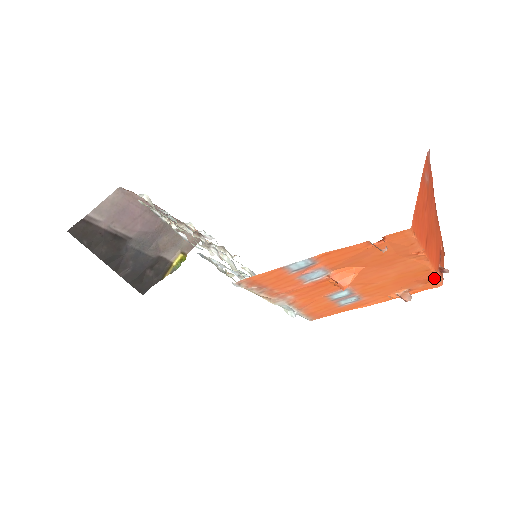
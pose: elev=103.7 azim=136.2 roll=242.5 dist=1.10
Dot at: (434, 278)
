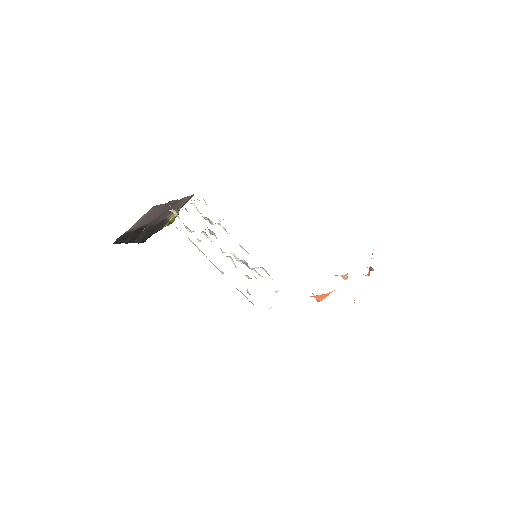
Dot at: (365, 275)
